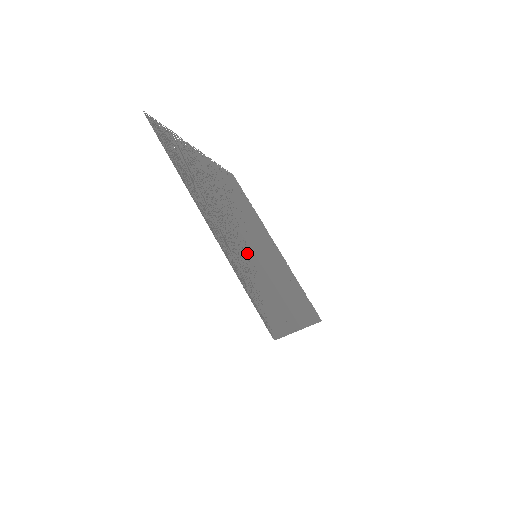
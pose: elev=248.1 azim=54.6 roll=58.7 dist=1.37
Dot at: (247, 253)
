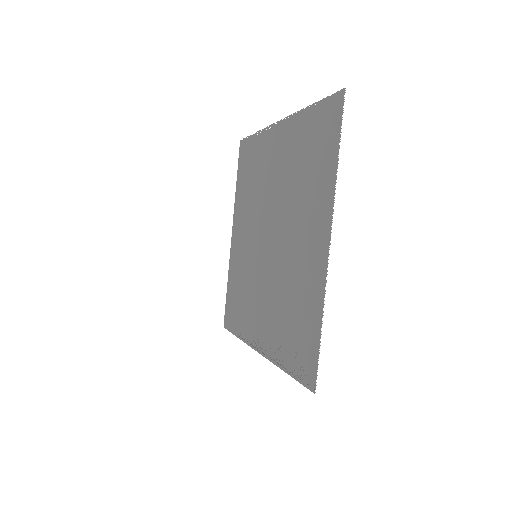
Dot at: (254, 282)
